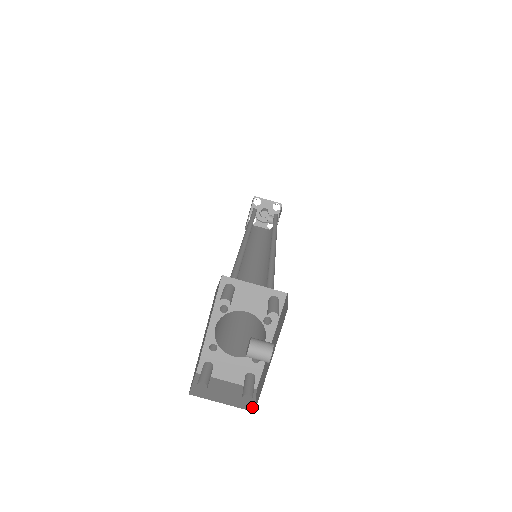
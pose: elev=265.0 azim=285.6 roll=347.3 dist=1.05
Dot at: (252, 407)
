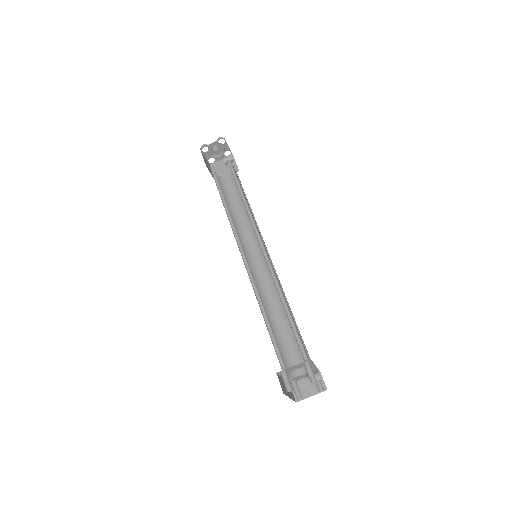
Dot at: (325, 388)
